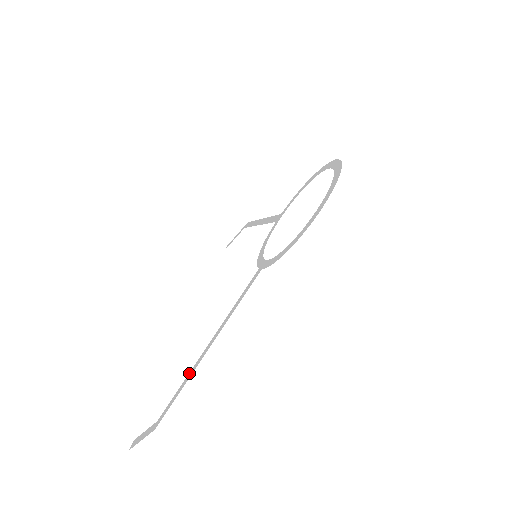
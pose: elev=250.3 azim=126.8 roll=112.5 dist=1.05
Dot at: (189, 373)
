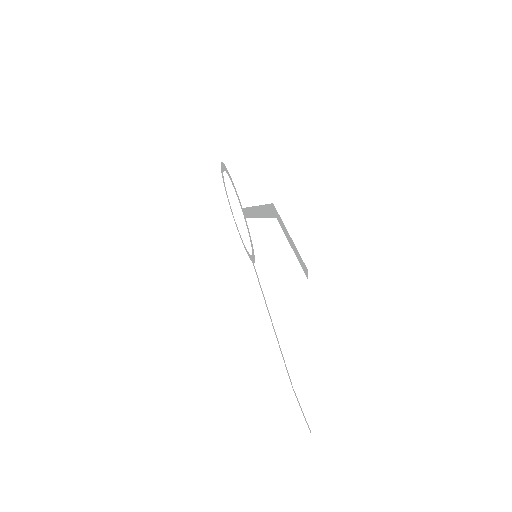
Dot at: (263, 216)
